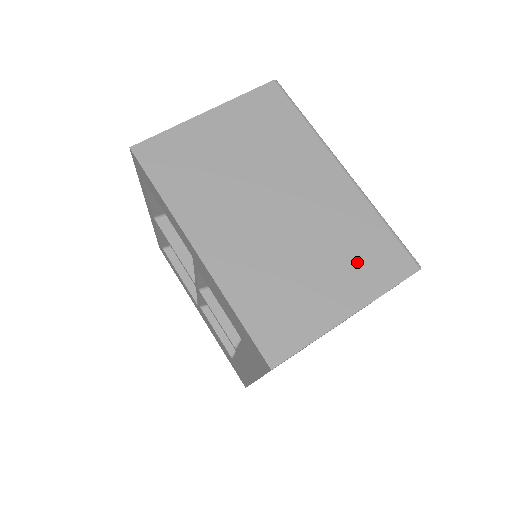
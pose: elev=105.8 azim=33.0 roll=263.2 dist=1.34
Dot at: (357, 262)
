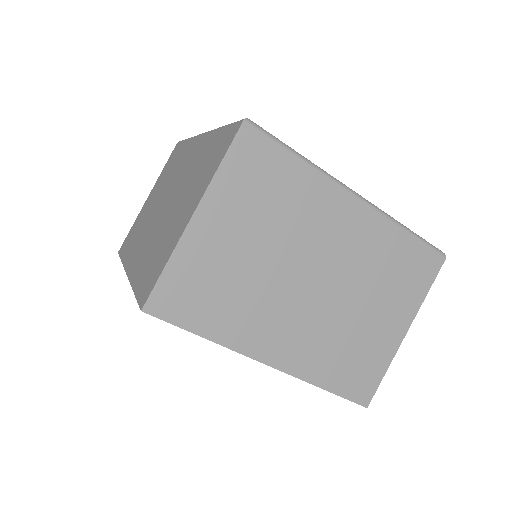
Dot at: (398, 285)
